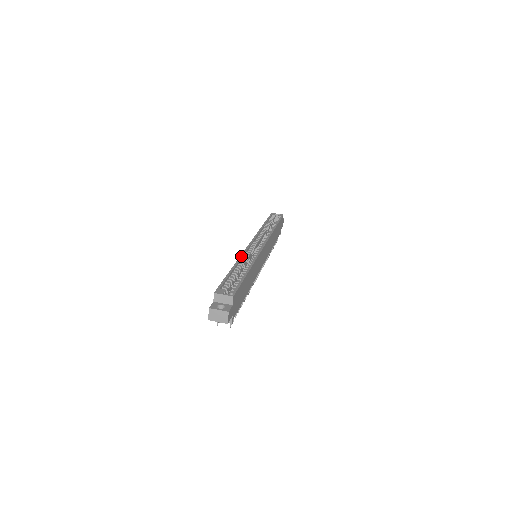
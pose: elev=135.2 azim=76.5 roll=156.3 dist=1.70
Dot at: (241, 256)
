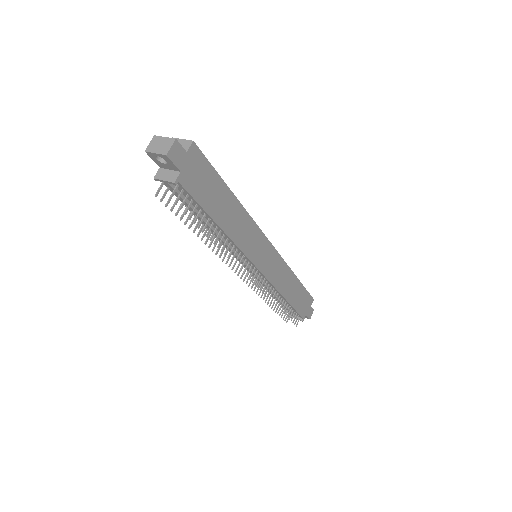
Dot at: occluded
